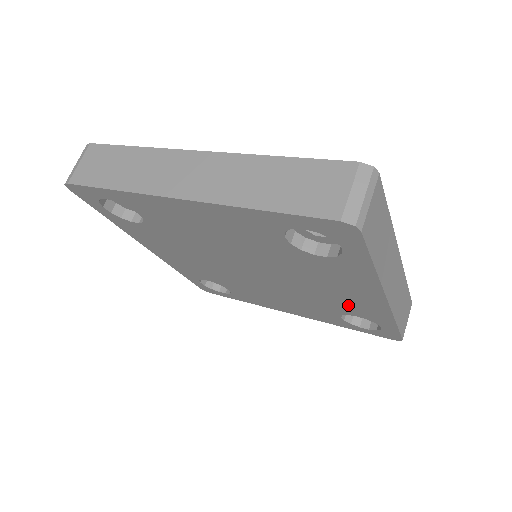
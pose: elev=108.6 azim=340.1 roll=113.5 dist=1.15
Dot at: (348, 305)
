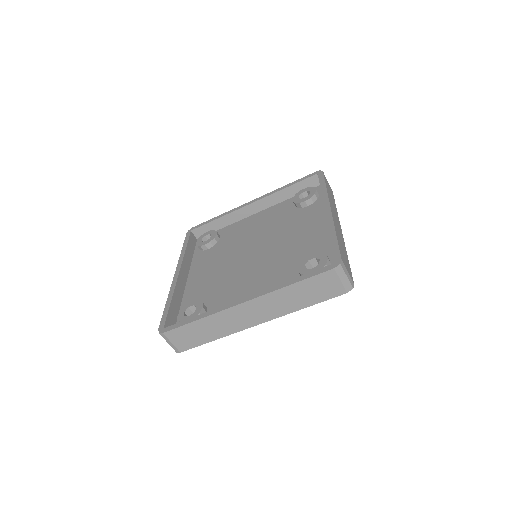
Dot at: occluded
